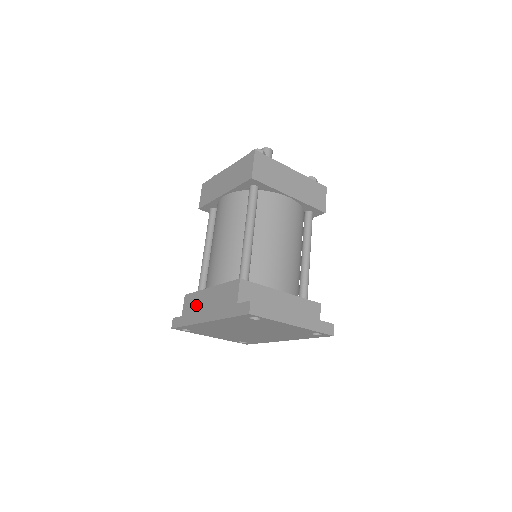
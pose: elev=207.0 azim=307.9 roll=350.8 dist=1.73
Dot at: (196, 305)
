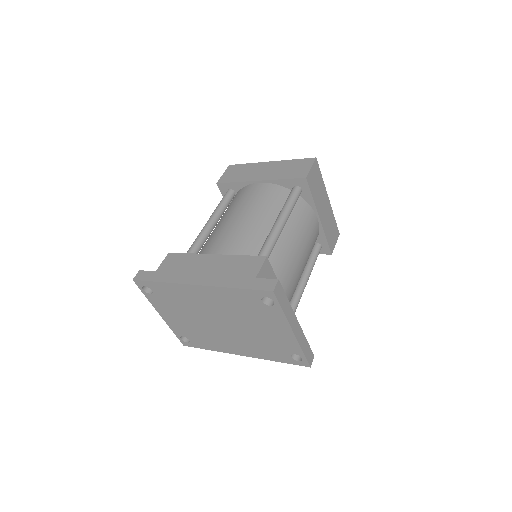
Dot at: (185, 266)
